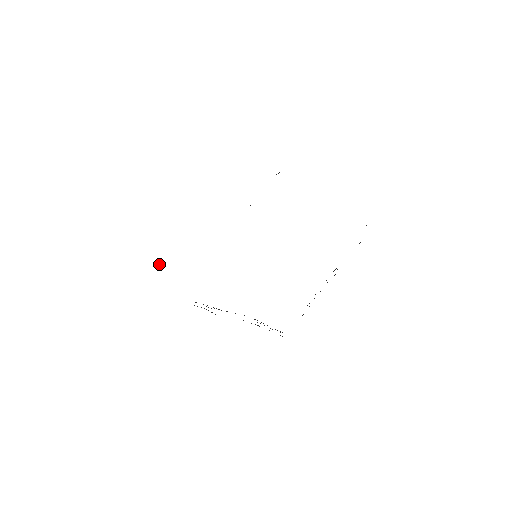
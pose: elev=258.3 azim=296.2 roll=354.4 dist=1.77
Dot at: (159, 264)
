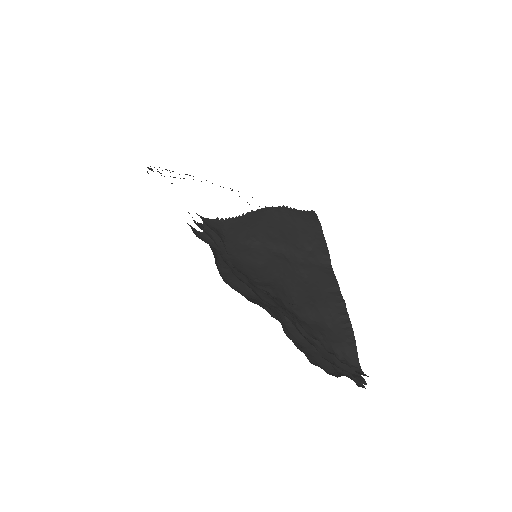
Dot at: occluded
